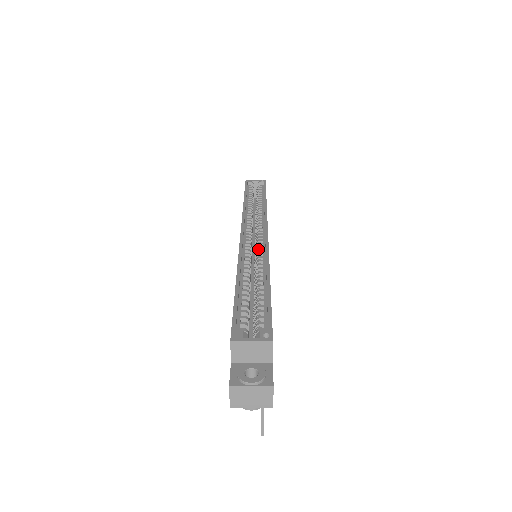
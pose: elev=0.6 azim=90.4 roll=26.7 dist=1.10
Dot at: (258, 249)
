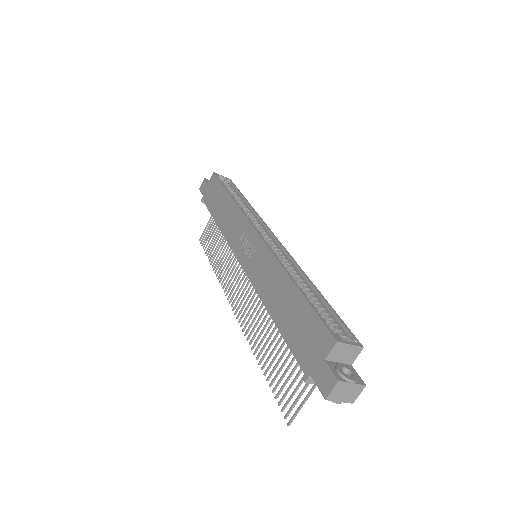
Dot at: (280, 254)
